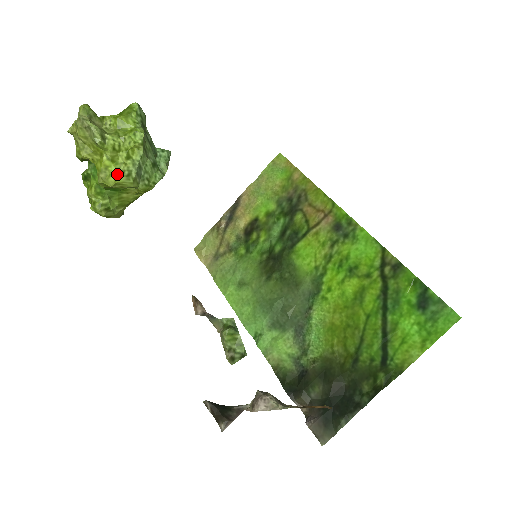
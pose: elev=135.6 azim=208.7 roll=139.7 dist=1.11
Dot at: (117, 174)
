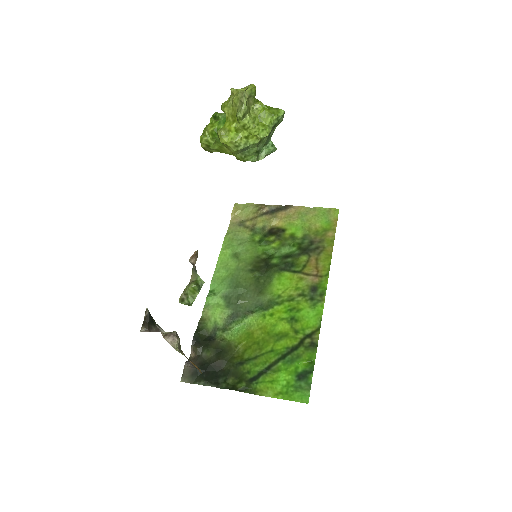
Dot at: (231, 140)
